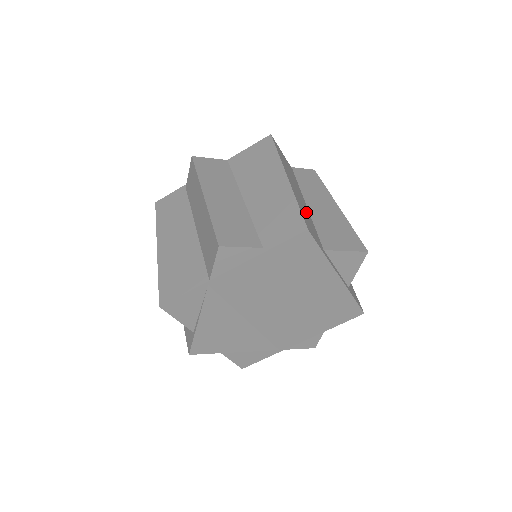
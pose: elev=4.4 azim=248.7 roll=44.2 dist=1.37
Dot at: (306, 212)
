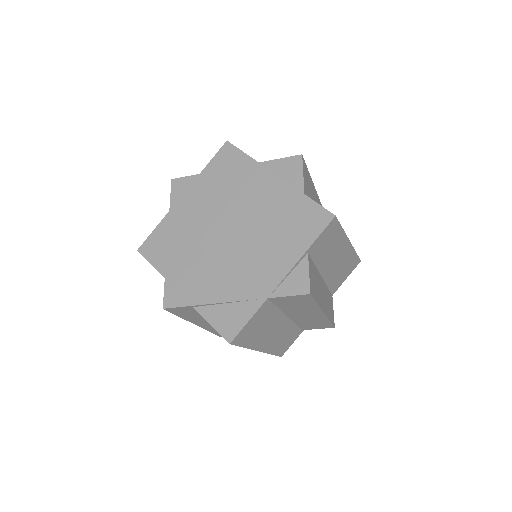
Dot at: occluded
